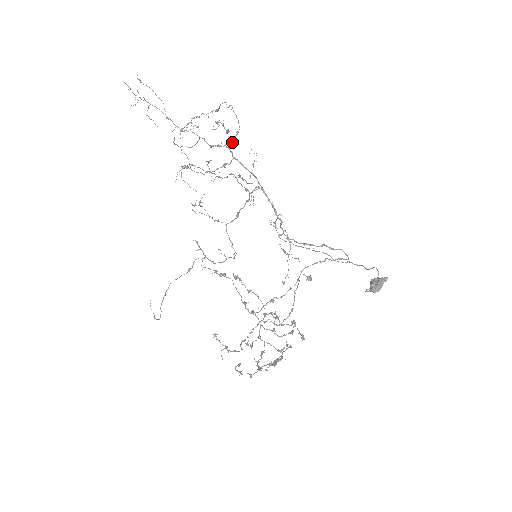
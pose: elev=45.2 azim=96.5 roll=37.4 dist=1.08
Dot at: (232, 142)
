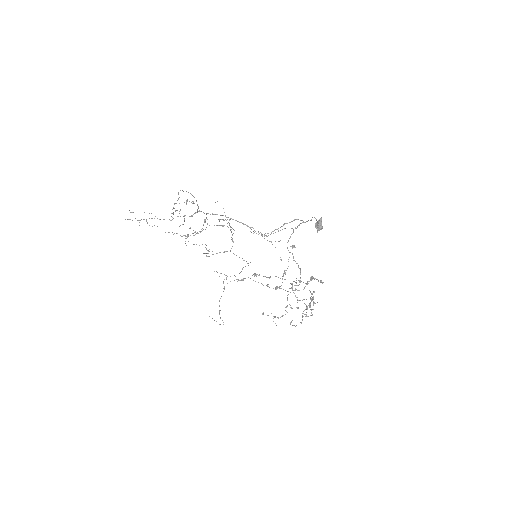
Dot at: (198, 207)
